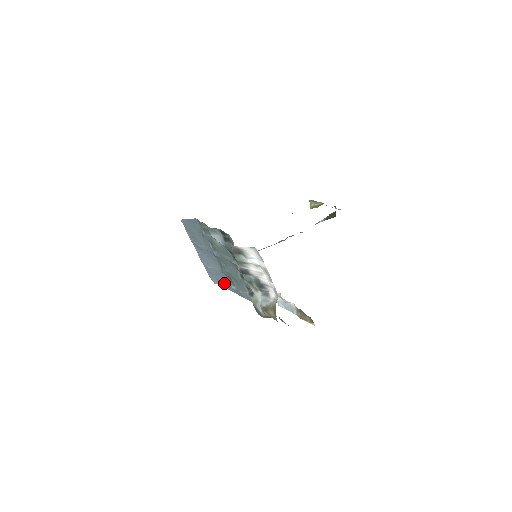
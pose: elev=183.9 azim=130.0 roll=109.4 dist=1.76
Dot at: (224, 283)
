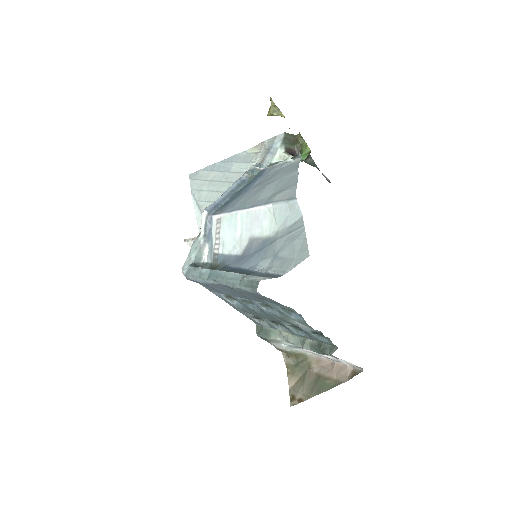
Dot at: (212, 290)
